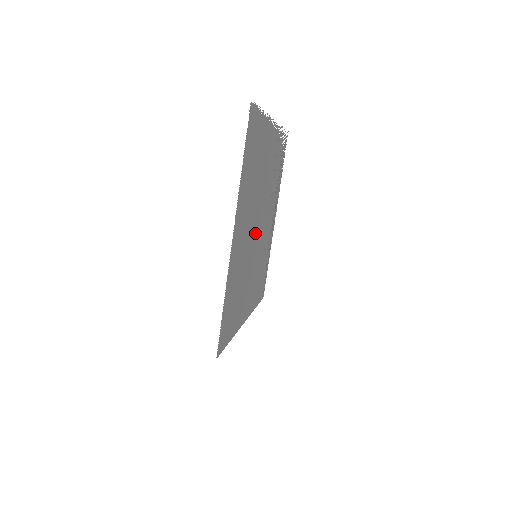
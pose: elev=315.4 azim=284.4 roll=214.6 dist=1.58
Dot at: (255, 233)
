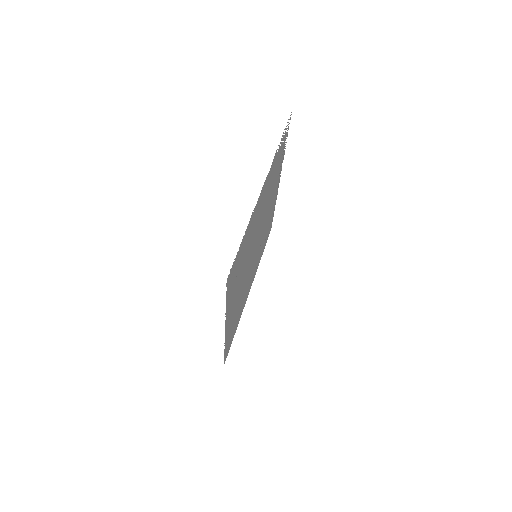
Dot at: (252, 259)
